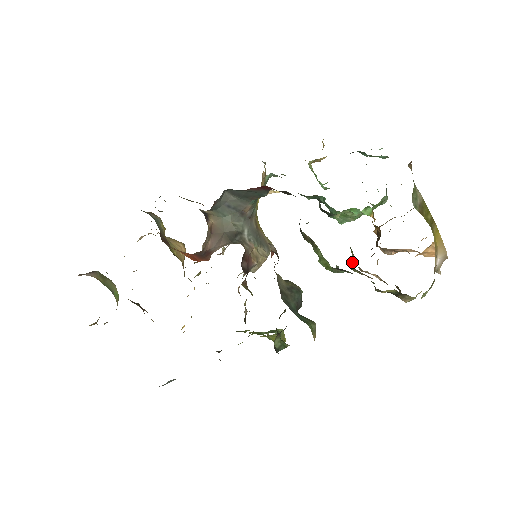
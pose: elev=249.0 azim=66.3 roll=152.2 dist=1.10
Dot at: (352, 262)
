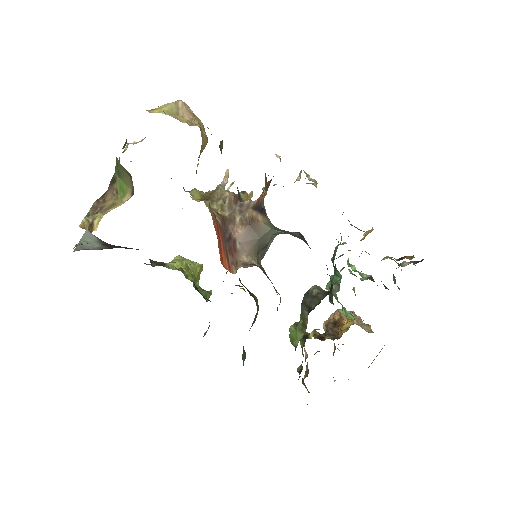
Dot at: occluded
